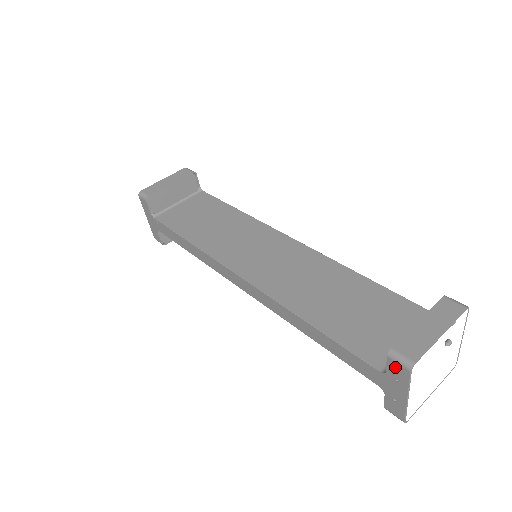
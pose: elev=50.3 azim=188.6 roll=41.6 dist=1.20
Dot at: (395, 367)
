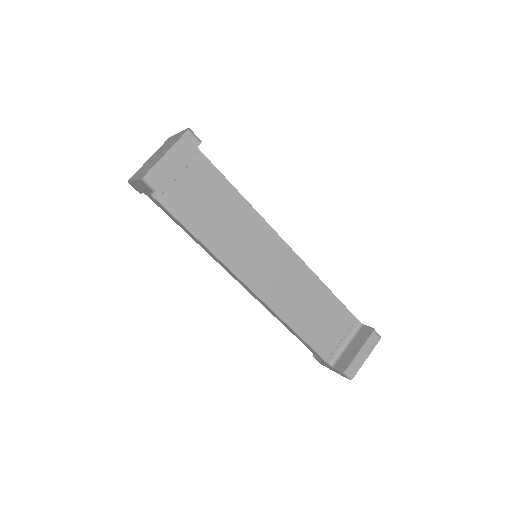
Dot at: (342, 374)
